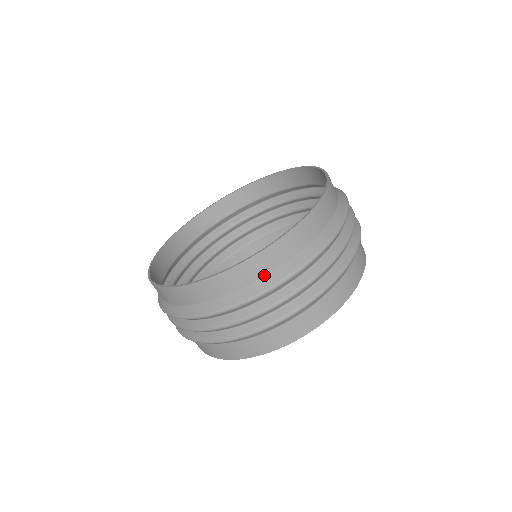
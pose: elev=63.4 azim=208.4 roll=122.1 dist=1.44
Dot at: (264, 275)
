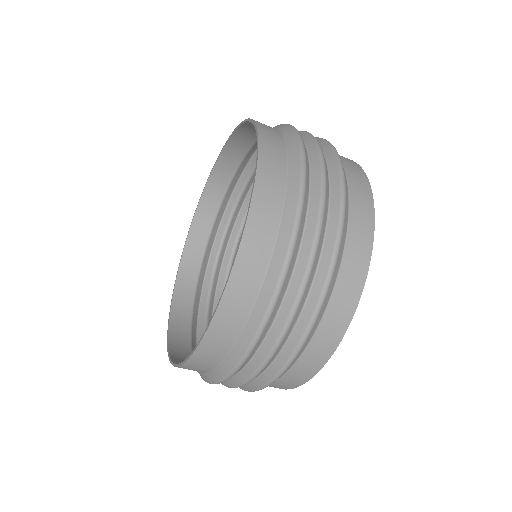
Dot at: (243, 321)
